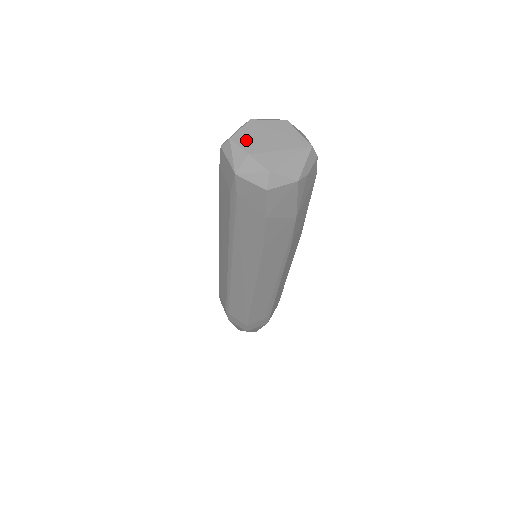
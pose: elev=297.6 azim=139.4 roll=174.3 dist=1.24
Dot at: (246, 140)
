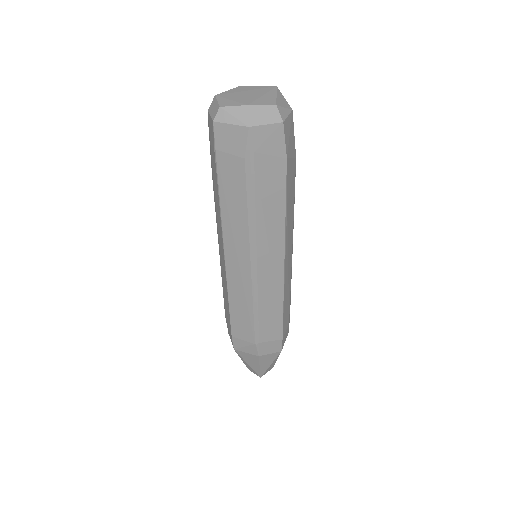
Dot at: (233, 102)
